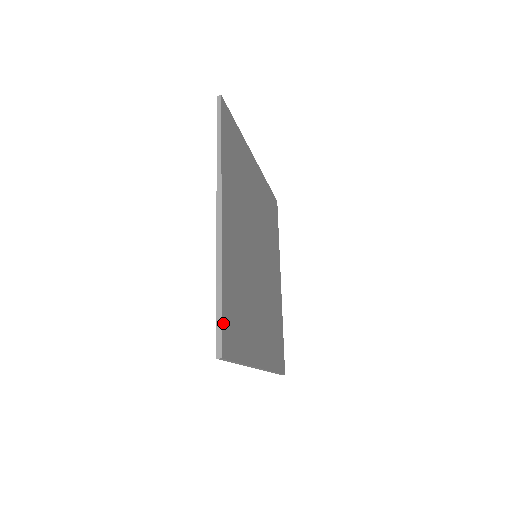
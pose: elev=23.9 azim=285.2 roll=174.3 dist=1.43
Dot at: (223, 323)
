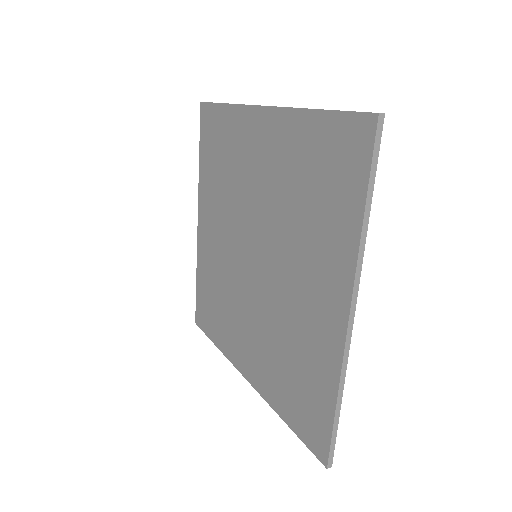
Dot at: (333, 432)
